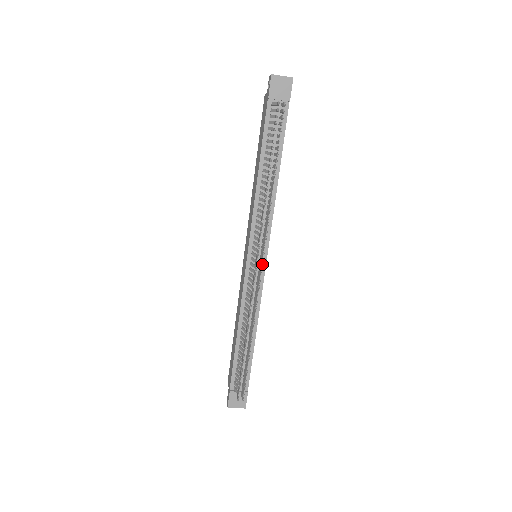
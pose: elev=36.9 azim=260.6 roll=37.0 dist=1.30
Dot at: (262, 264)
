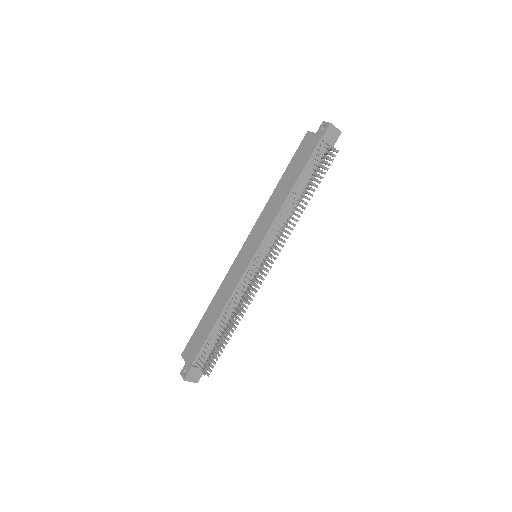
Dot at: (271, 266)
